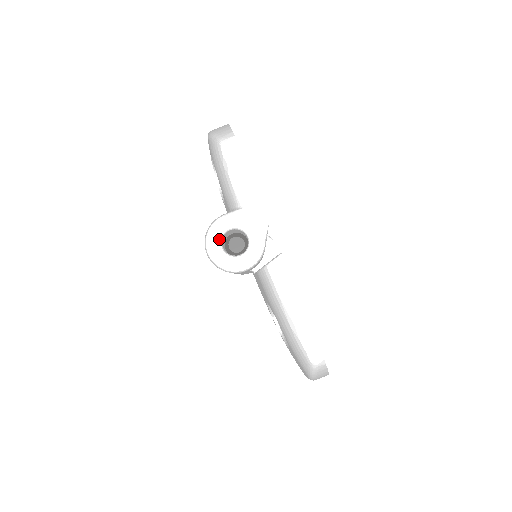
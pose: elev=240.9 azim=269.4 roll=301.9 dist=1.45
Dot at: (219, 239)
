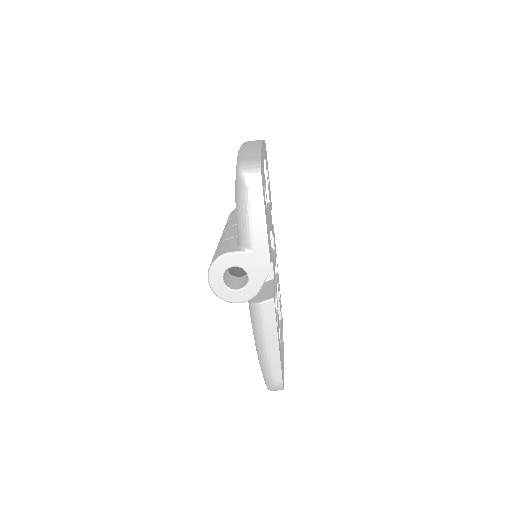
Dot at: (222, 272)
